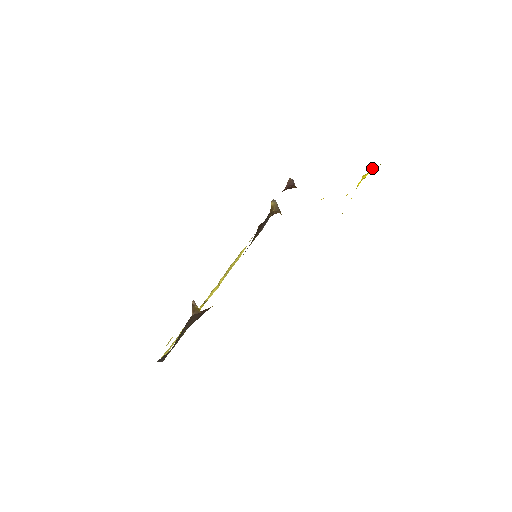
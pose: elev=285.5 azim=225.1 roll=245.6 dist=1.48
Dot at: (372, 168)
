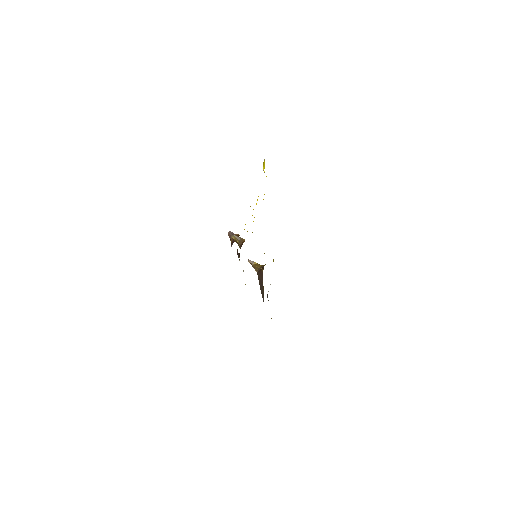
Dot at: occluded
